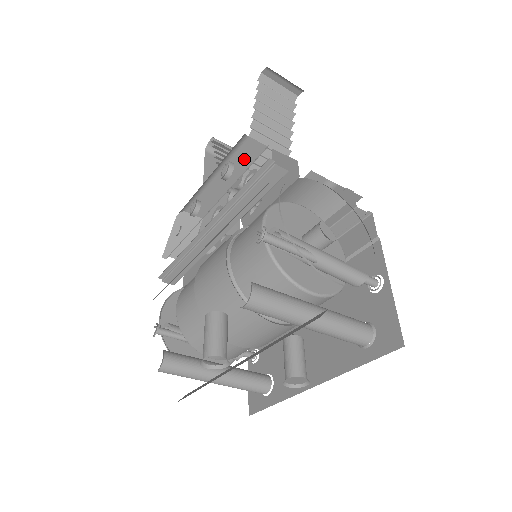
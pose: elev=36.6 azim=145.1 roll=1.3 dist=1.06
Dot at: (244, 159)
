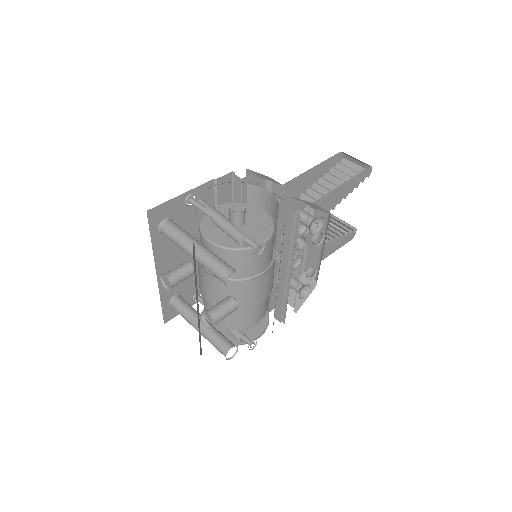
Dot at: occluded
